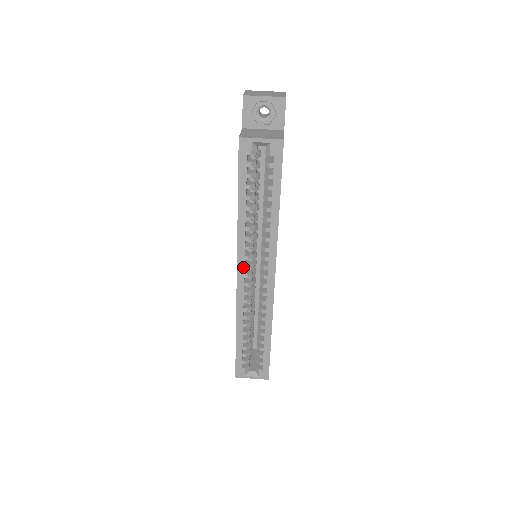
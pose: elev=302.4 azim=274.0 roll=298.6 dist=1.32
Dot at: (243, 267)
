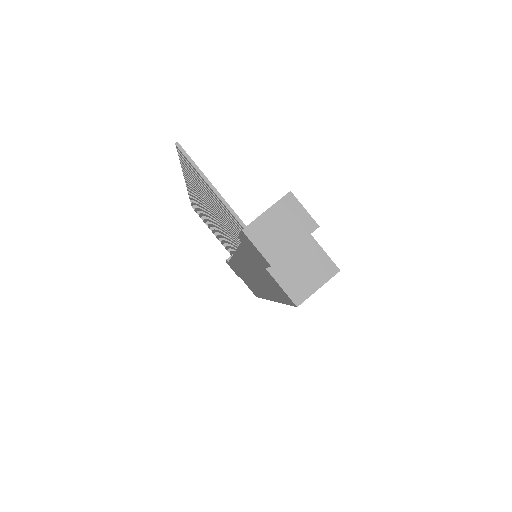
Dot at: occluded
